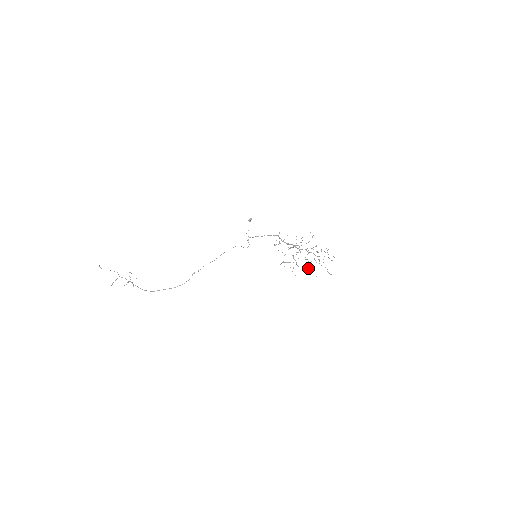
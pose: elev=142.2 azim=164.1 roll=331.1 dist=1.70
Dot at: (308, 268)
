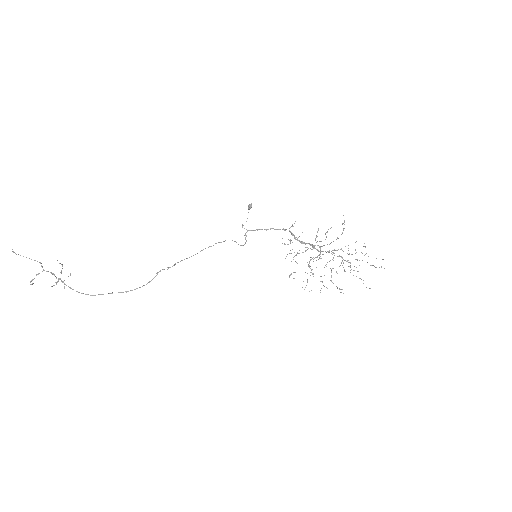
Dot at: (331, 281)
